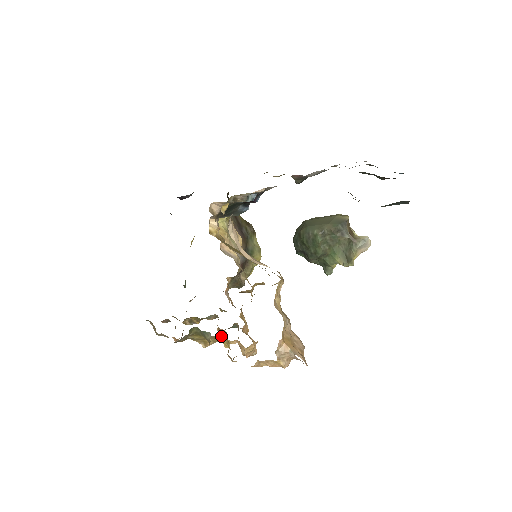
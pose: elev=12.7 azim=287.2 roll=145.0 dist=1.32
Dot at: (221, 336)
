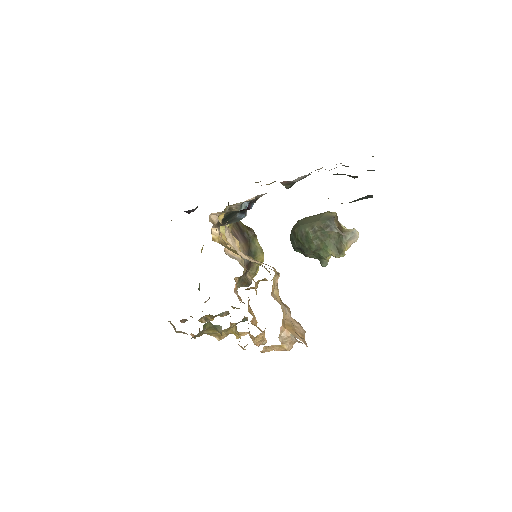
Dot at: (232, 329)
